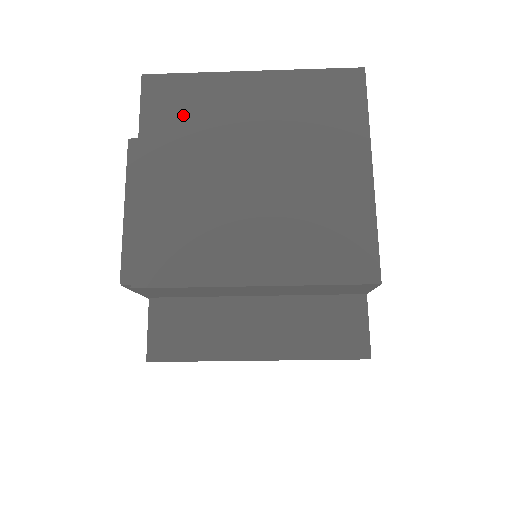
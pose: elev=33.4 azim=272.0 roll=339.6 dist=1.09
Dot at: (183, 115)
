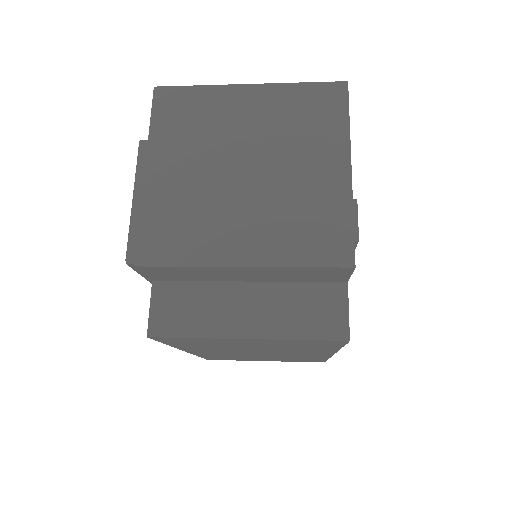
Dot at: (187, 121)
